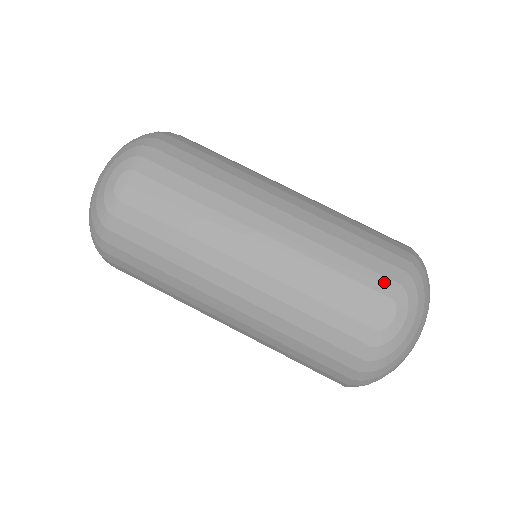
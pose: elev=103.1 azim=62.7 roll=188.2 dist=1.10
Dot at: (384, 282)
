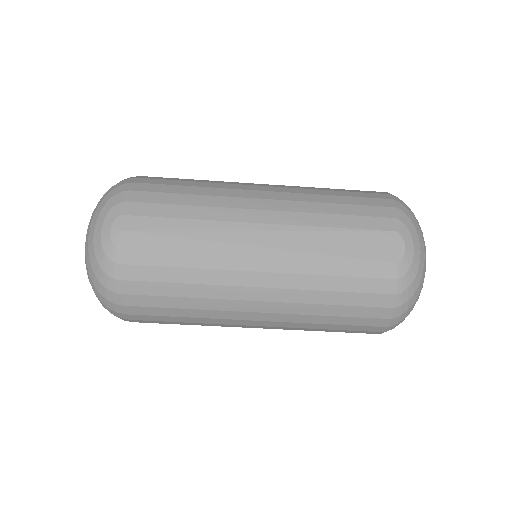
Dot at: (382, 221)
